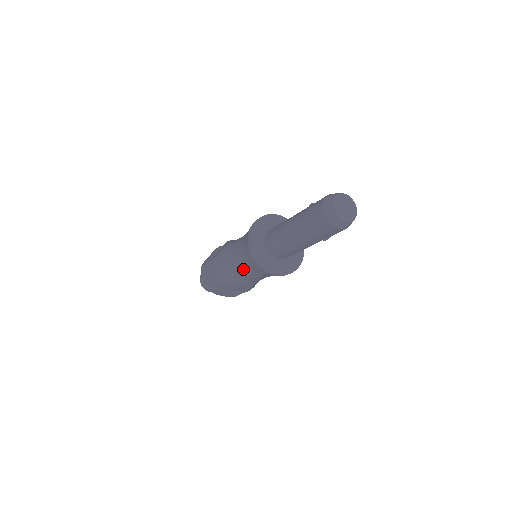
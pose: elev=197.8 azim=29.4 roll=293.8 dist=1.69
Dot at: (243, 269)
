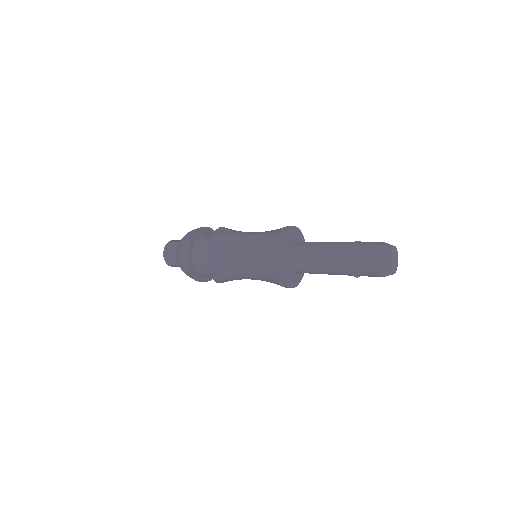
Dot at: (247, 264)
